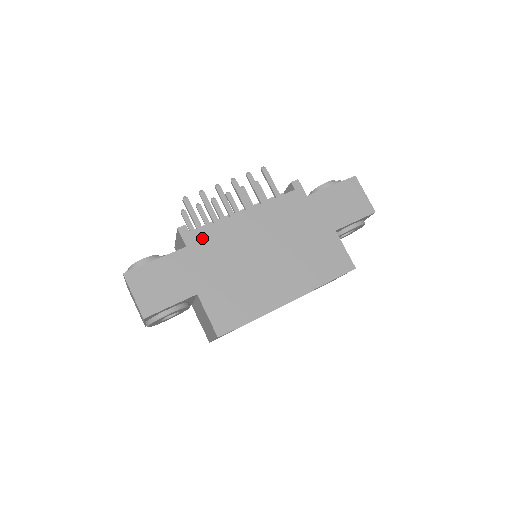
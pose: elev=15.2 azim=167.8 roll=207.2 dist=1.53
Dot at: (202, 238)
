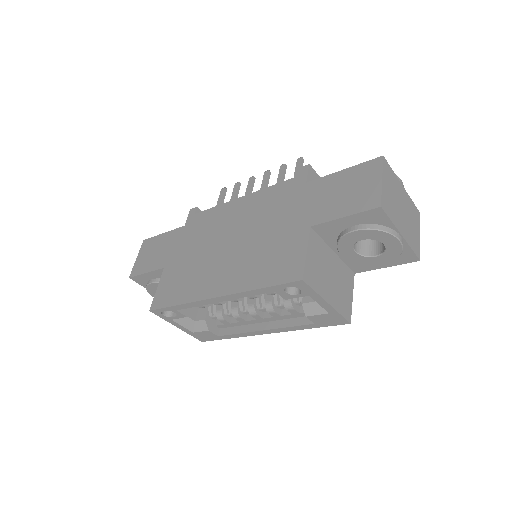
Dot at: (198, 220)
